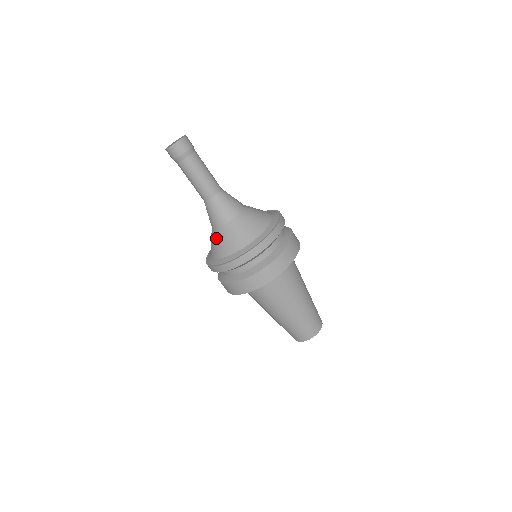
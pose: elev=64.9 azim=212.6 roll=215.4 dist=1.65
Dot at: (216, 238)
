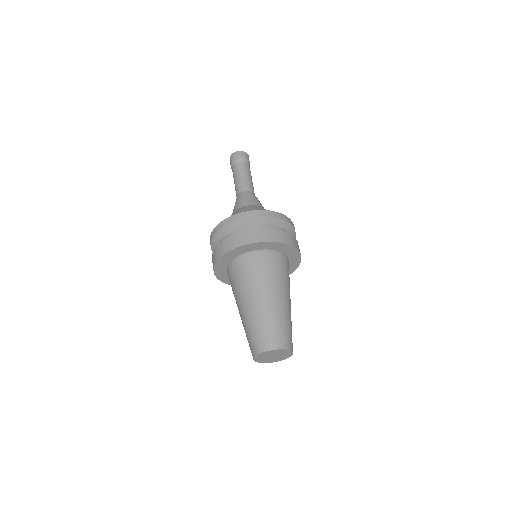
Dot at: (245, 208)
